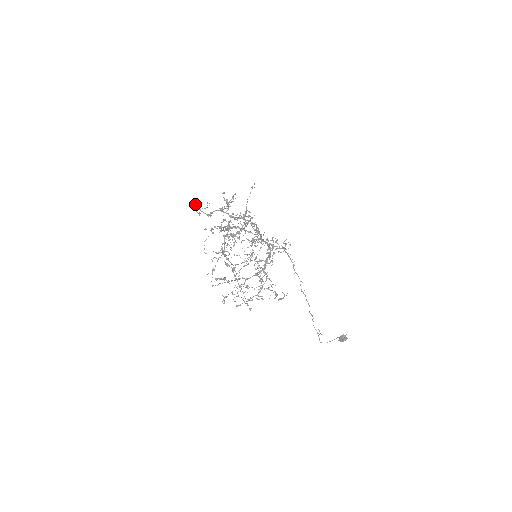
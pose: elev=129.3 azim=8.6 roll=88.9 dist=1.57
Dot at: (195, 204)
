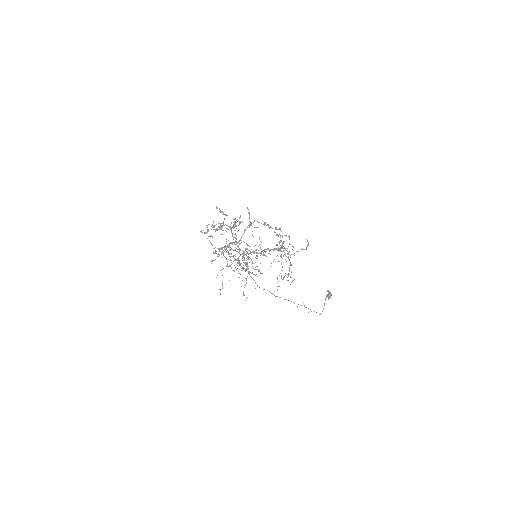
Dot at: (207, 225)
